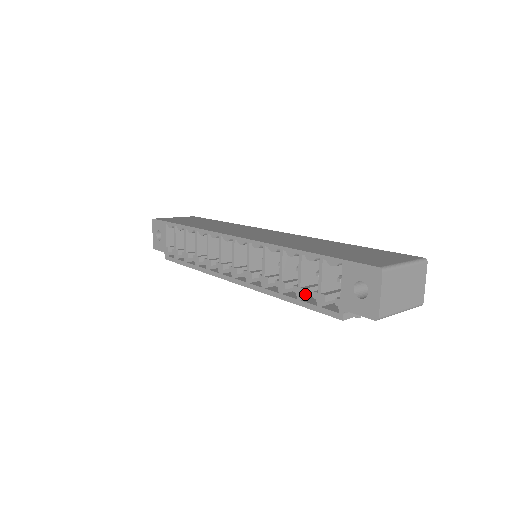
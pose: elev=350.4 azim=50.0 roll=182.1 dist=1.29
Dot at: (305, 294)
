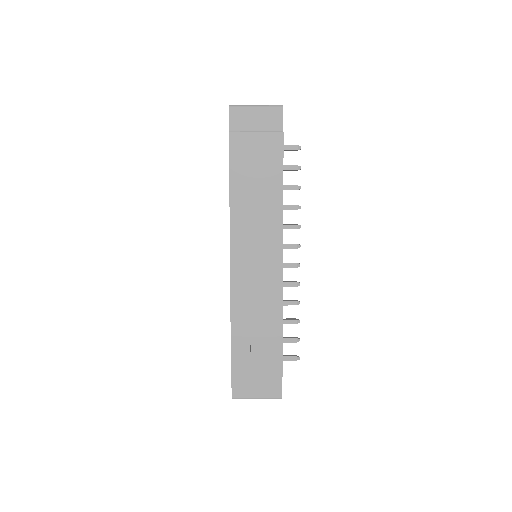
Dot at: occluded
